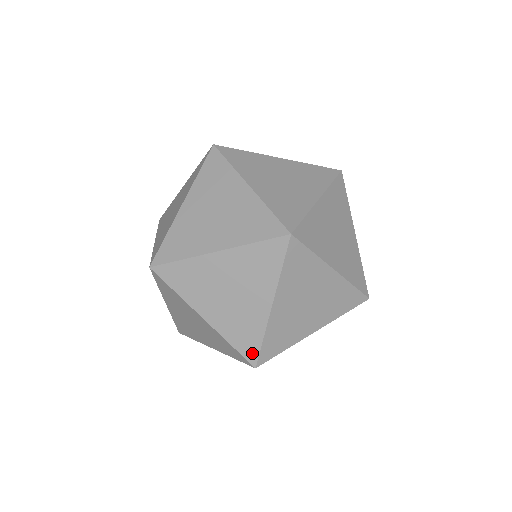
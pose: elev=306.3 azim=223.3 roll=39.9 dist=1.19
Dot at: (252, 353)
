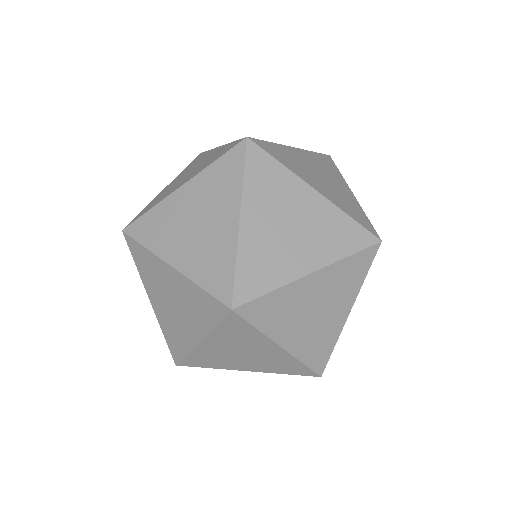
Dot at: (176, 355)
